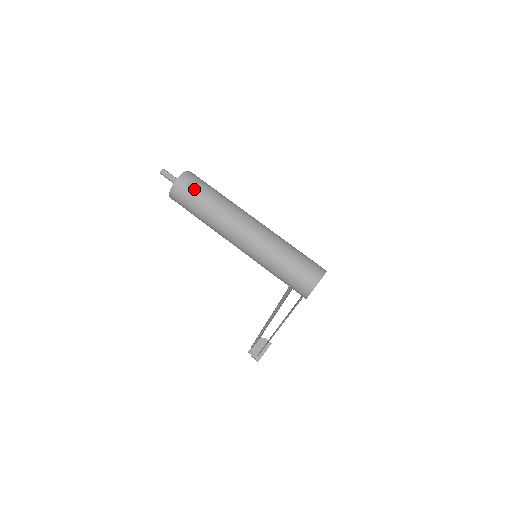
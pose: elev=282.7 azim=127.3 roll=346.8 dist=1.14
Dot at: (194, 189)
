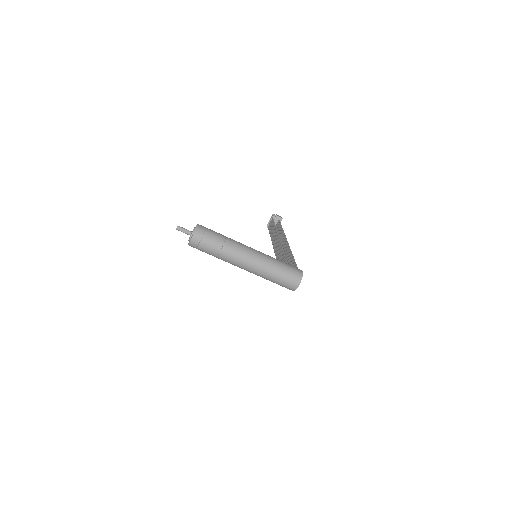
Dot at: (204, 245)
